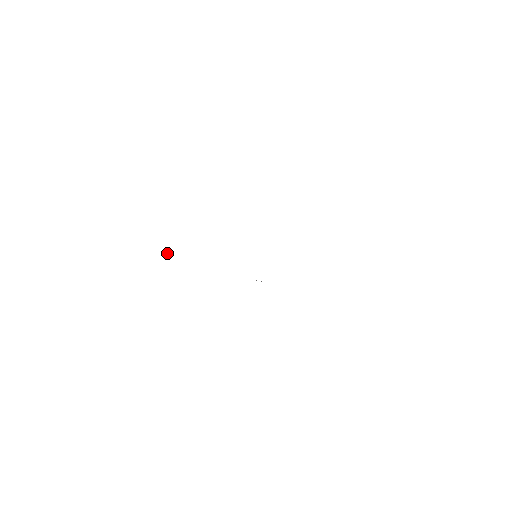
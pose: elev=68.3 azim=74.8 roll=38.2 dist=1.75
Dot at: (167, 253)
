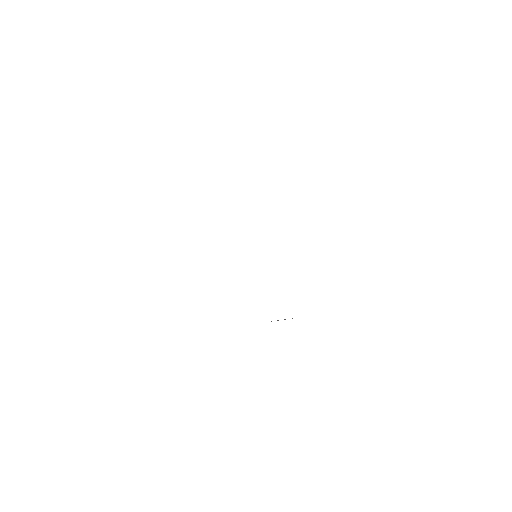
Dot at: occluded
